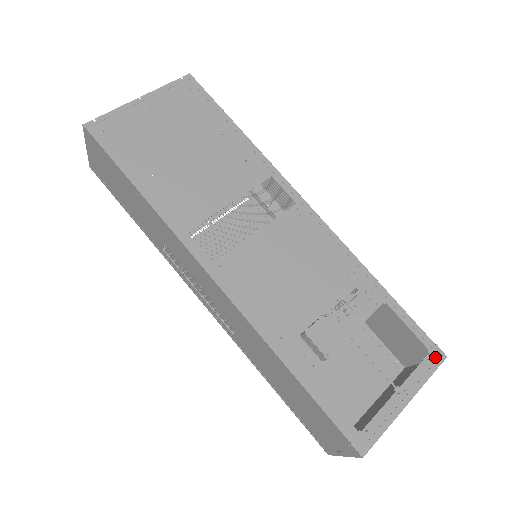
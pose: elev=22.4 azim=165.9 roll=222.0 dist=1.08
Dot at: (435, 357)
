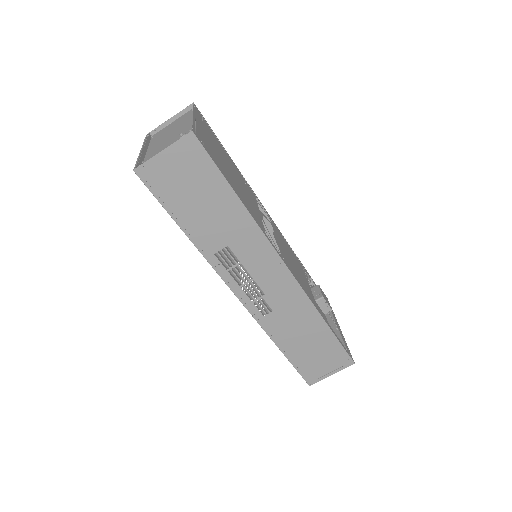
Dot at: occluded
